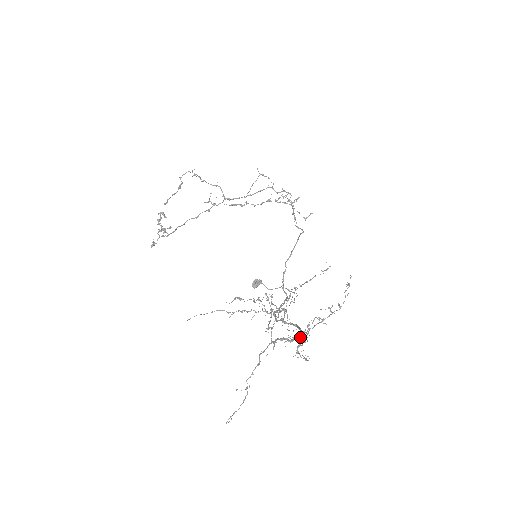
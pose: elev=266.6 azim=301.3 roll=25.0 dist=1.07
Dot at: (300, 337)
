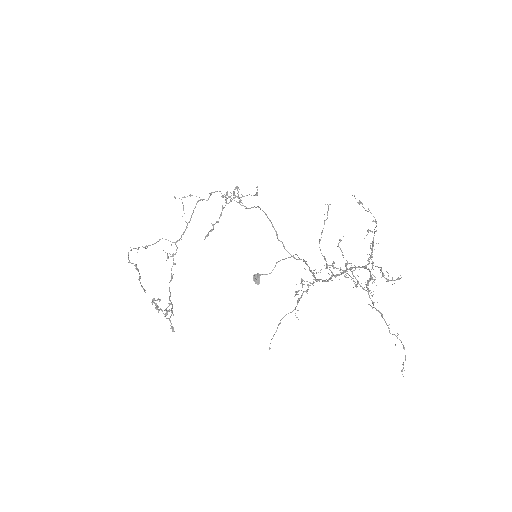
Dot at: occluded
